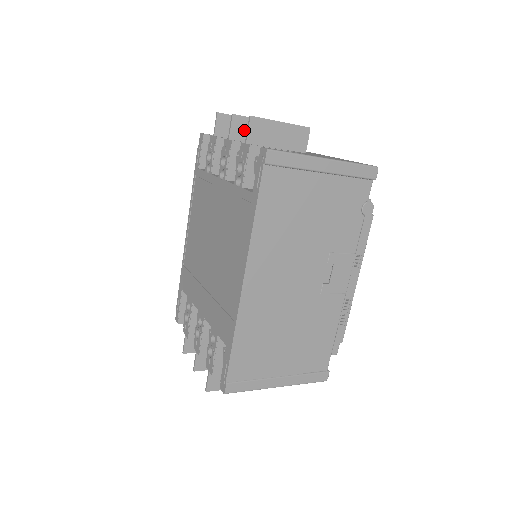
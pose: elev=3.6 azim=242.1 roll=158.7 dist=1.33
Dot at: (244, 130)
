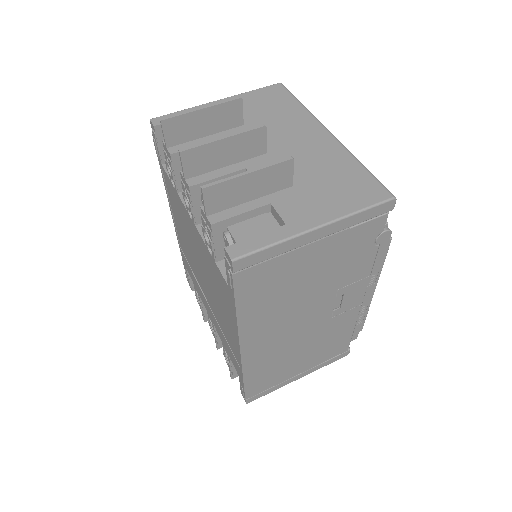
Dot at: (202, 161)
